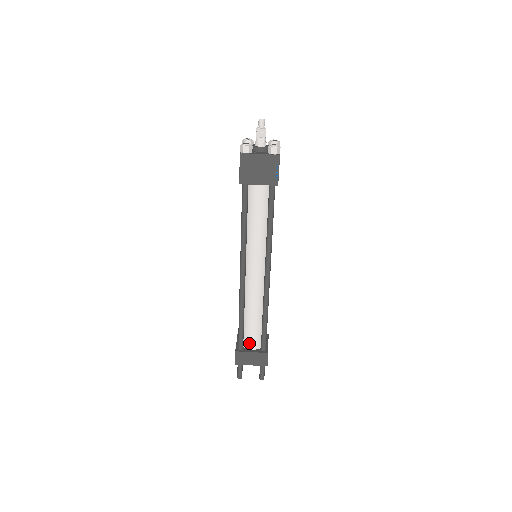
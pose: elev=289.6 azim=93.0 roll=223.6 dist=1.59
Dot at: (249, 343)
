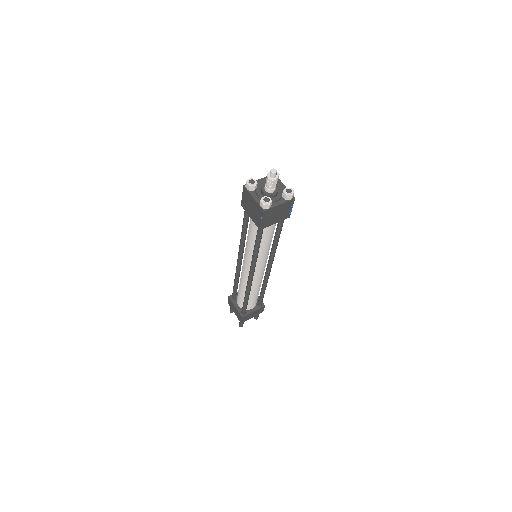
Dot at: (238, 300)
